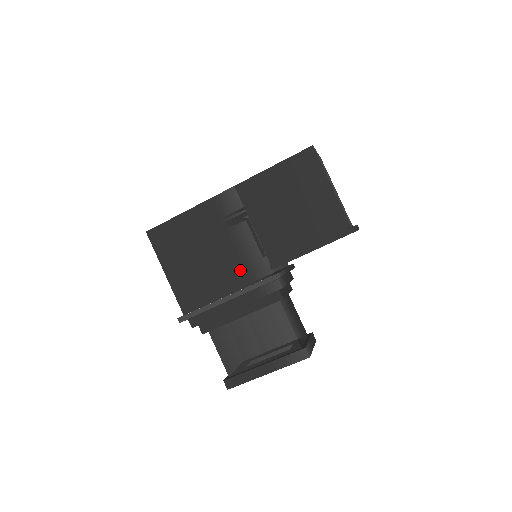
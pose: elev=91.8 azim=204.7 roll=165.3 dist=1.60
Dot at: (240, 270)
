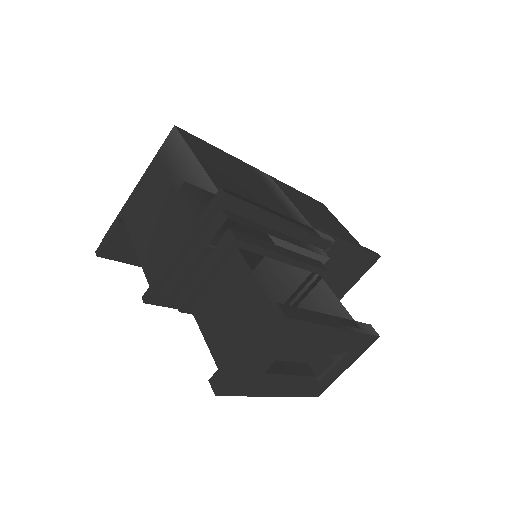
Dot at: (287, 215)
